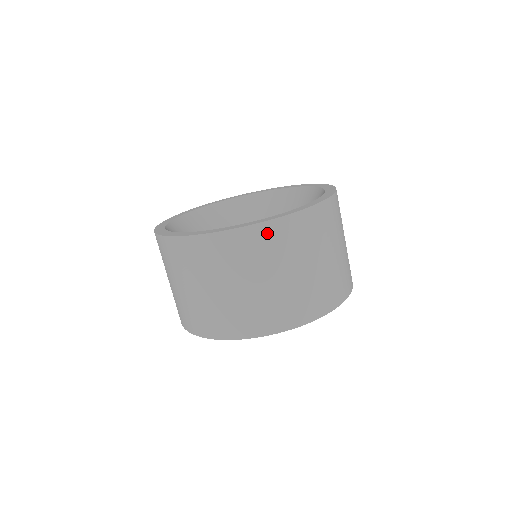
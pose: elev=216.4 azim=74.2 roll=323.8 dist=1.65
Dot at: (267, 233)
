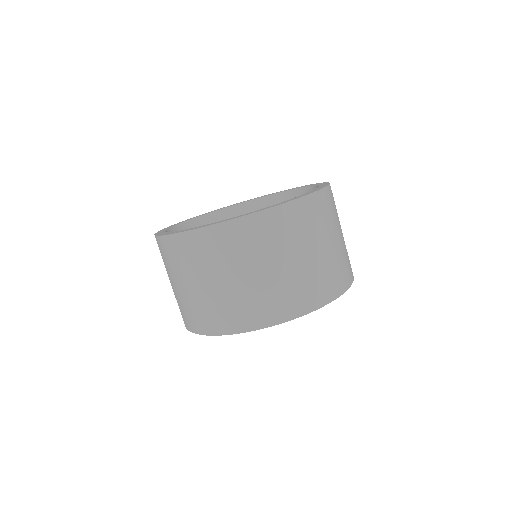
Dot at: (189, 242)
